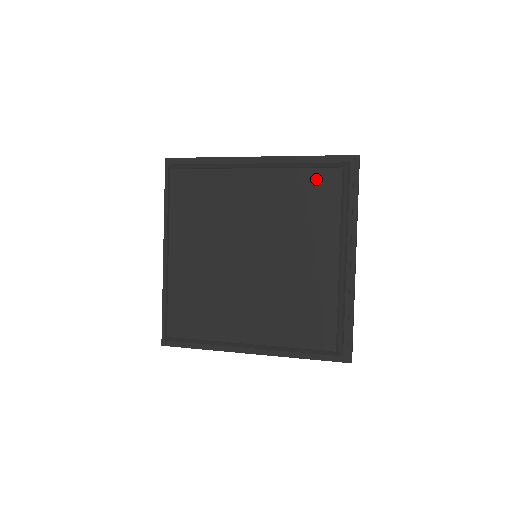
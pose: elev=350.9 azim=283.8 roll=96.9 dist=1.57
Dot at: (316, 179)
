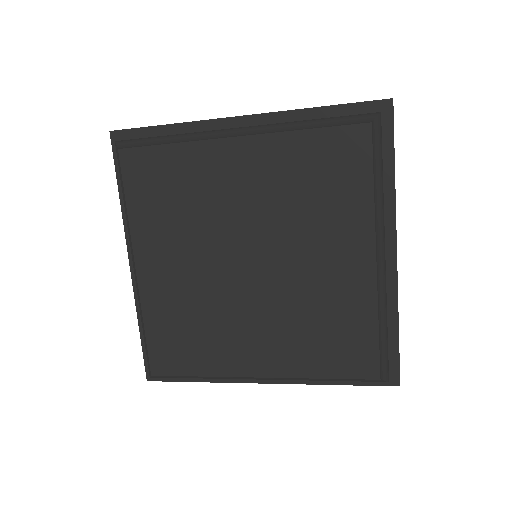
Dot at: (333, 144)
